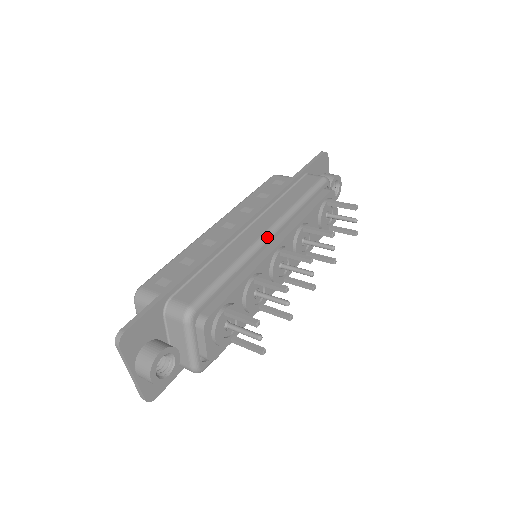
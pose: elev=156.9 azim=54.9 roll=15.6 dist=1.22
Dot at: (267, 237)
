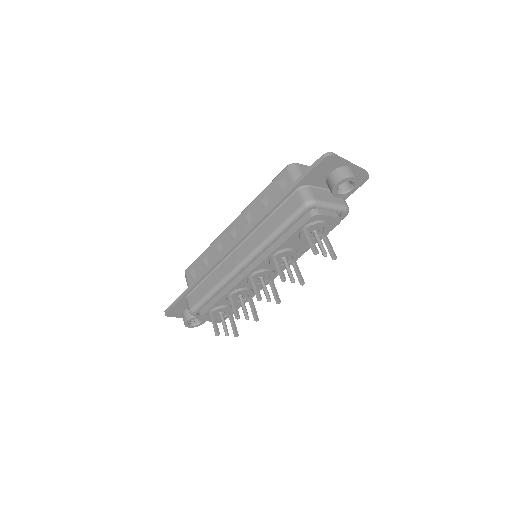
Dot at: (239, 268)
